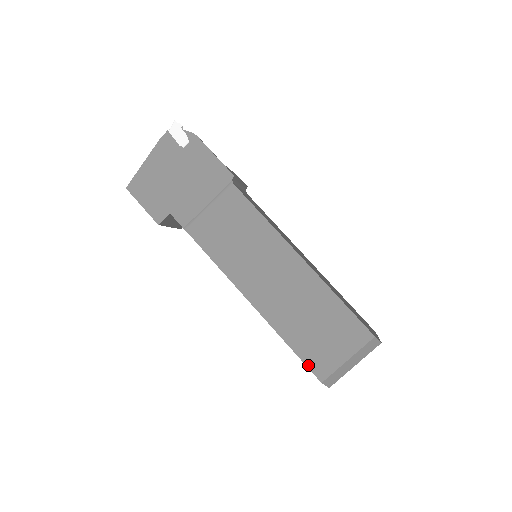
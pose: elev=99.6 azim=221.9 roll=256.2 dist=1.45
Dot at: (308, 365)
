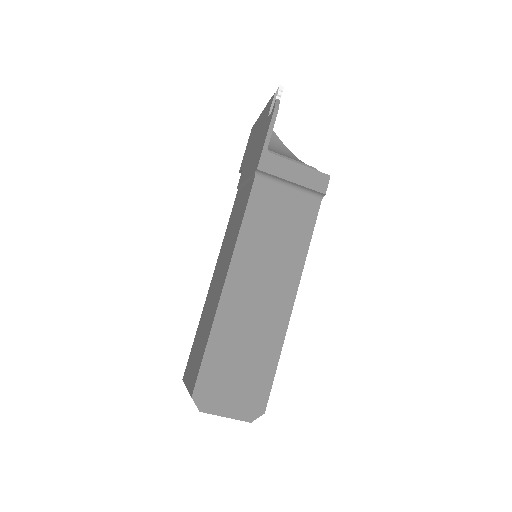
Dot at: (189, 359)
